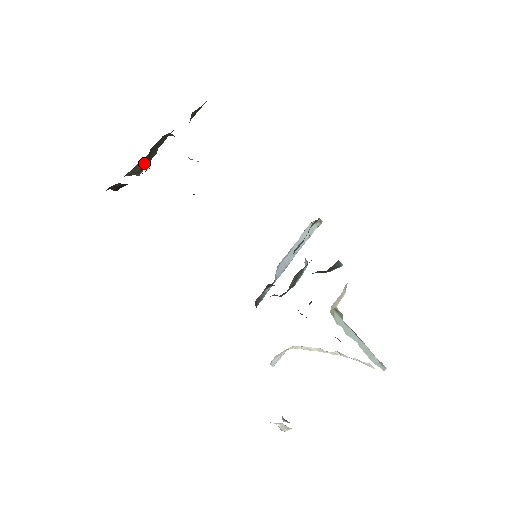
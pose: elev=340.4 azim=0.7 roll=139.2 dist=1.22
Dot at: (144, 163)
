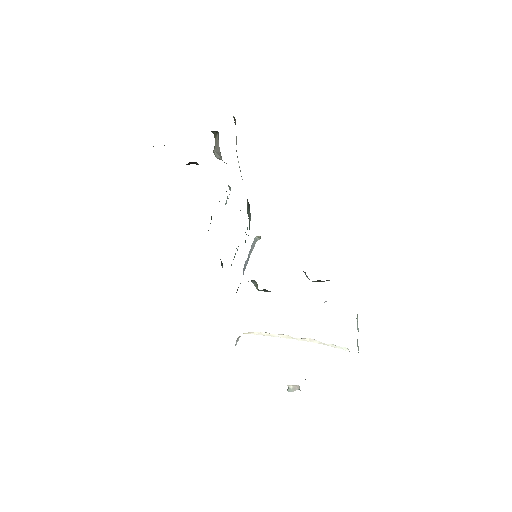
Dot at: occluded
